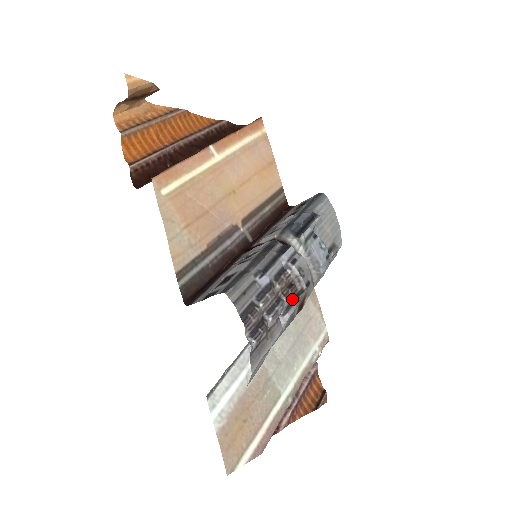
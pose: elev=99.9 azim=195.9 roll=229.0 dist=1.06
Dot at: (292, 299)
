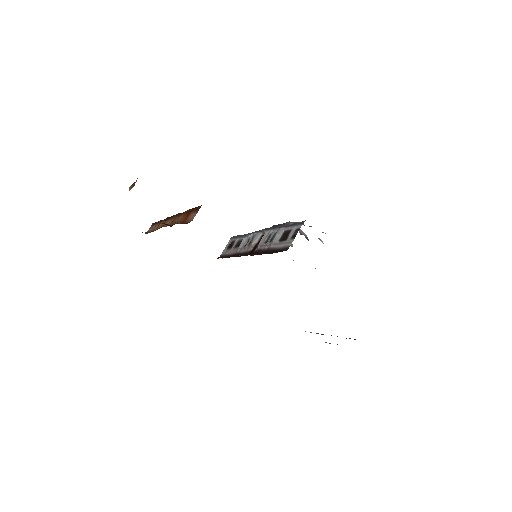
Dot at: occluded
